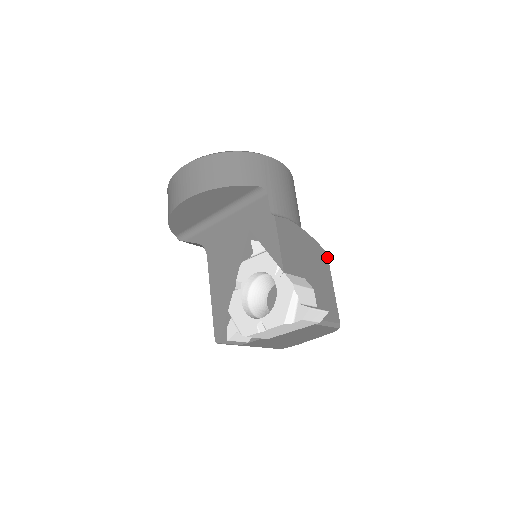
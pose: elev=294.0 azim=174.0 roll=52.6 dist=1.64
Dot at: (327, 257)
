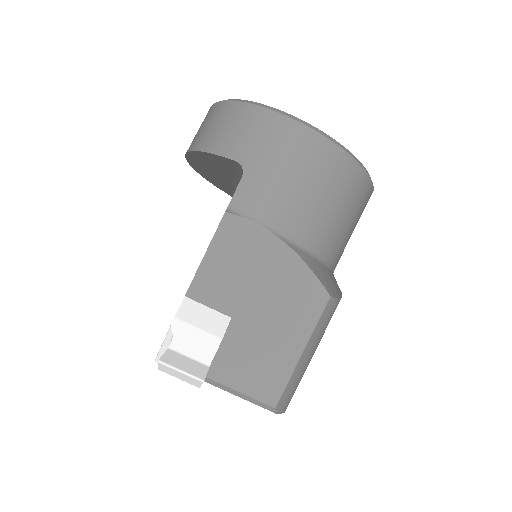
Dot at: (325, 303)
